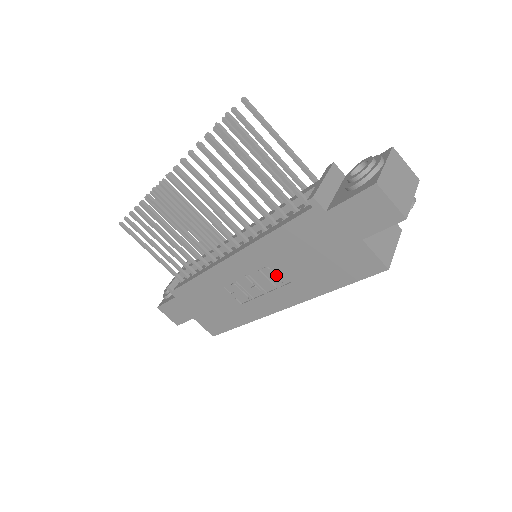
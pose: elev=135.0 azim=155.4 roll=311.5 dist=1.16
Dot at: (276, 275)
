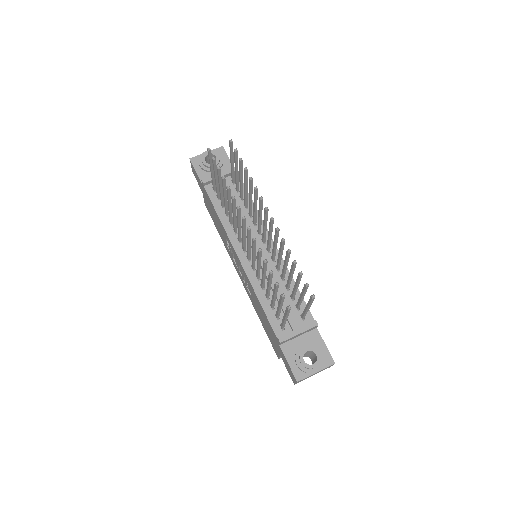
Dot at: (248, 286)
